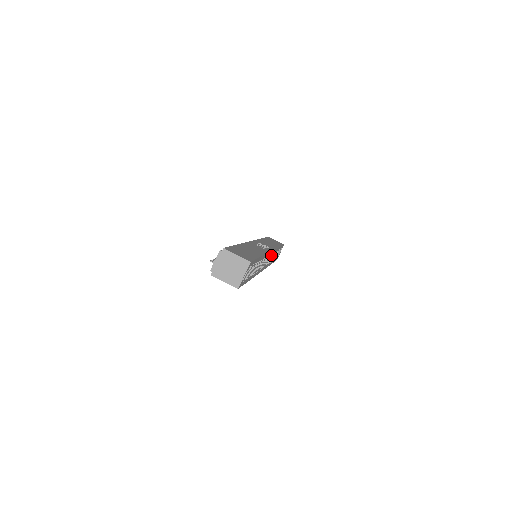
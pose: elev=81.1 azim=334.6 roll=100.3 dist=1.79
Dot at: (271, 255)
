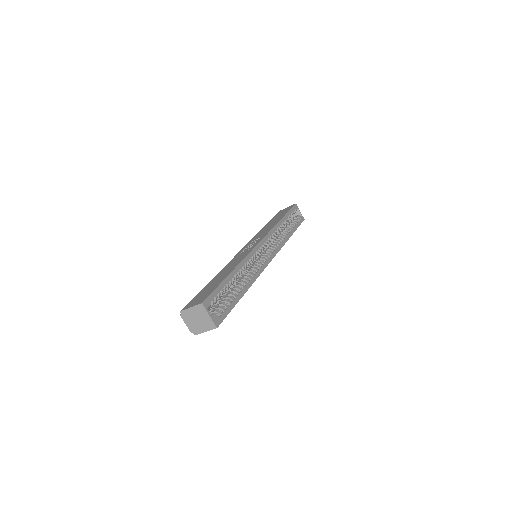
Dot at: (284, 230)
